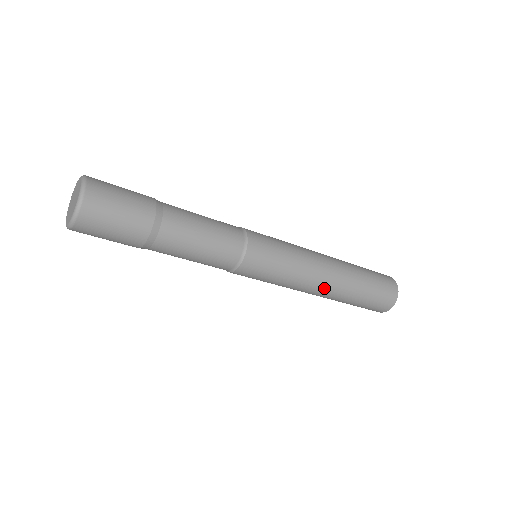
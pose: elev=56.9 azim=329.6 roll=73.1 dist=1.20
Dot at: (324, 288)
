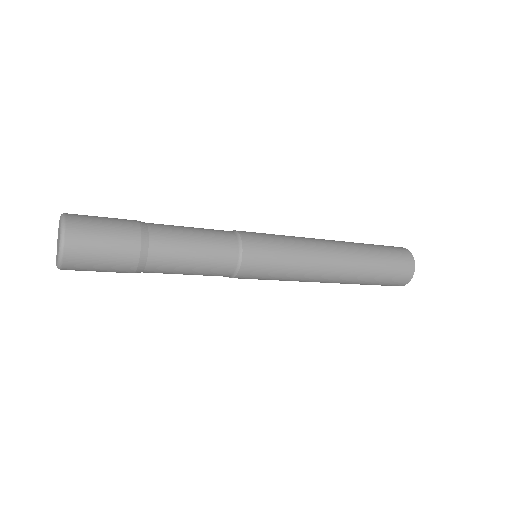
Dot at: (335, 268)
